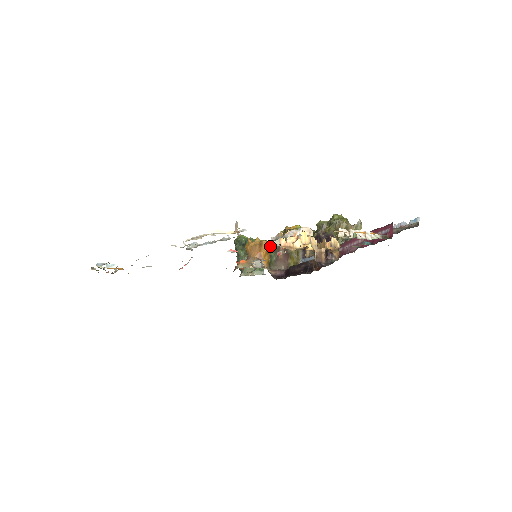
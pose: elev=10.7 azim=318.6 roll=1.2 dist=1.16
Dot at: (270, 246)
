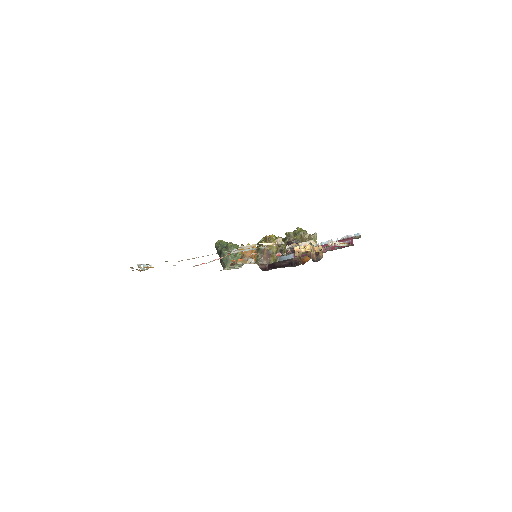
Dot at: (256, 249)
